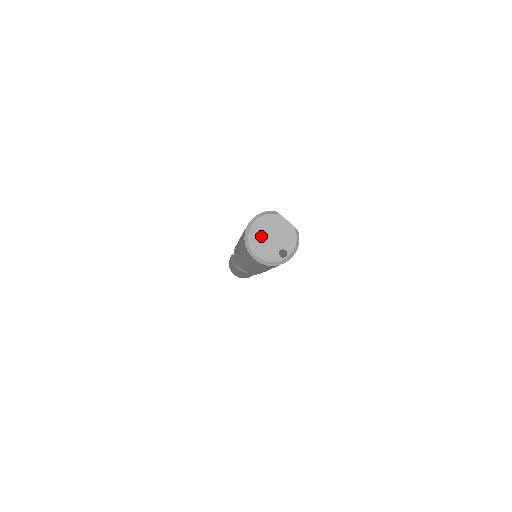
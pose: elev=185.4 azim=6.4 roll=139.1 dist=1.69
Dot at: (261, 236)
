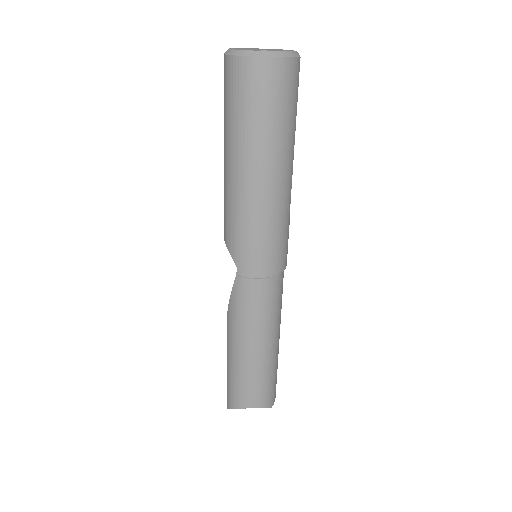
Dot at: occluded
